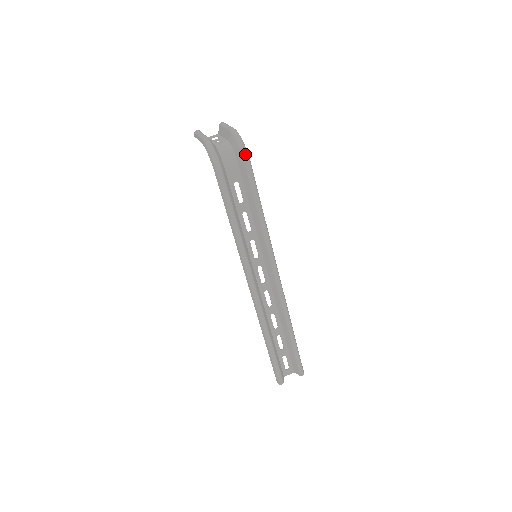
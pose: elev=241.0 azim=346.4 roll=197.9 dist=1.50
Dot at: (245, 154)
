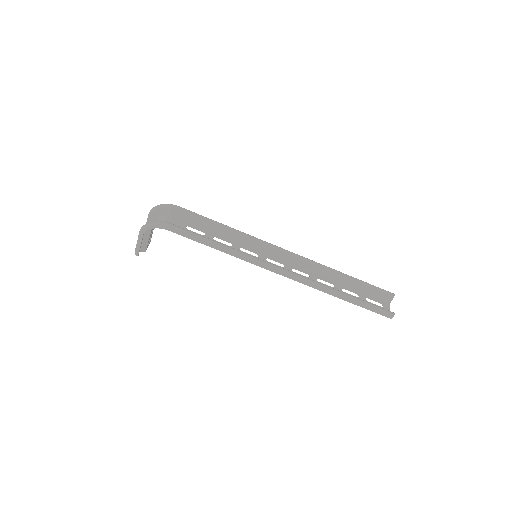
Dot at: (170, 205)
